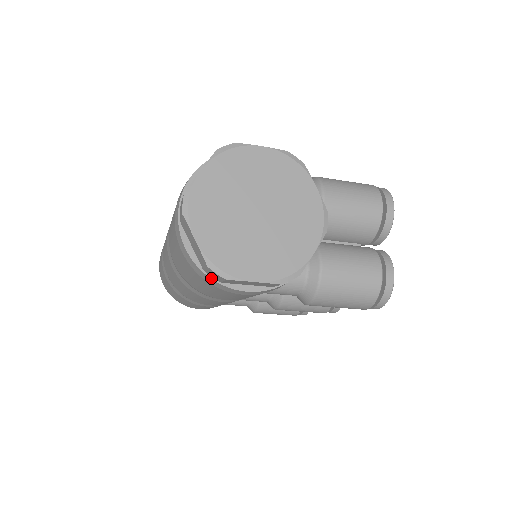
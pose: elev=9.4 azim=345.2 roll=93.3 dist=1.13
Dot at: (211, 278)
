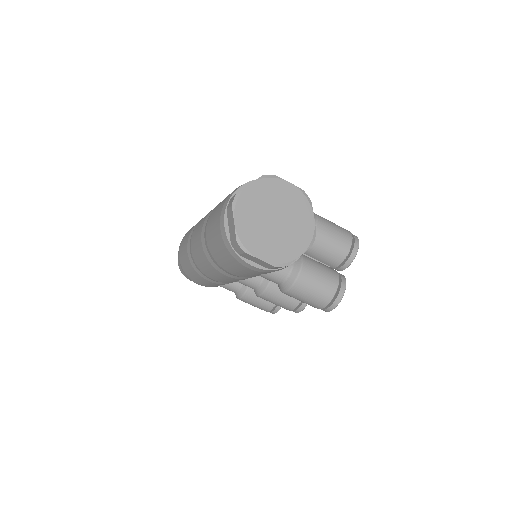
Dot at: (234, 250)
